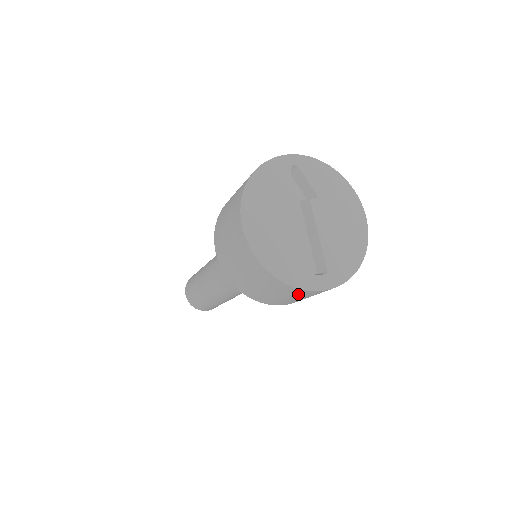
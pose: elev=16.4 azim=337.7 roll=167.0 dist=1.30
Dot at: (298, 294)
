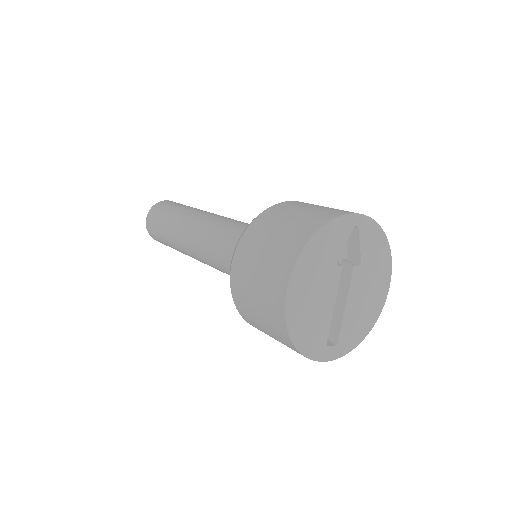
Dot at: occluded
